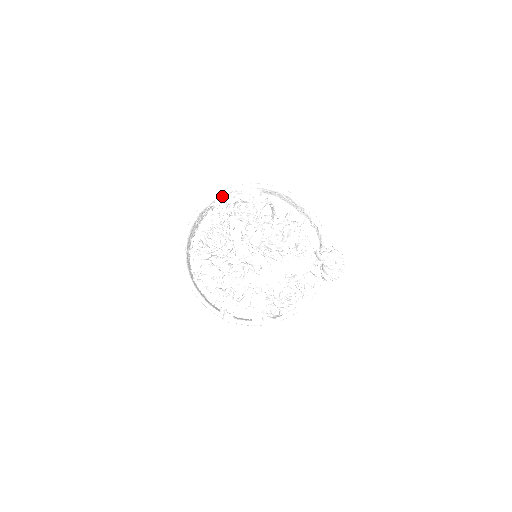
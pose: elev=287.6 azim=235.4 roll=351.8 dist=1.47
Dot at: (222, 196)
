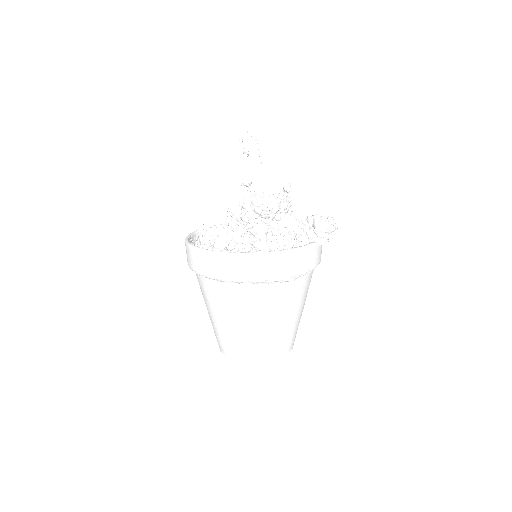
Dot at: occluded
